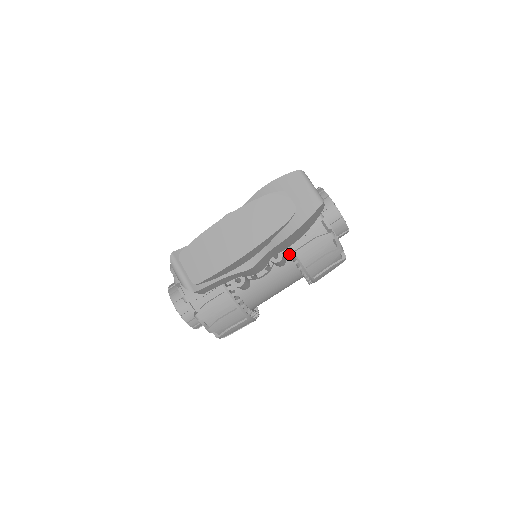
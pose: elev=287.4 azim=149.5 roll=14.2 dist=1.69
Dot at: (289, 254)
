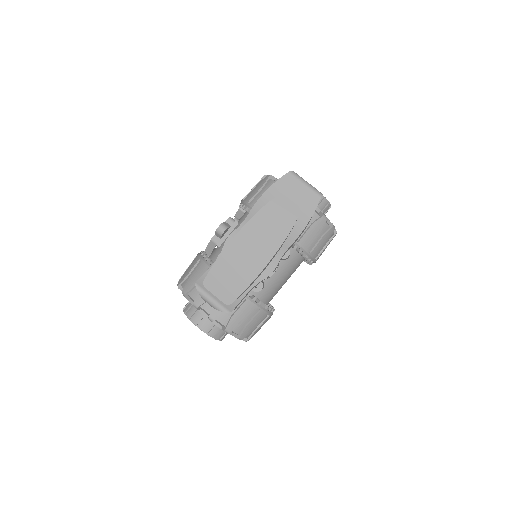
Dot at: (292, 246)
